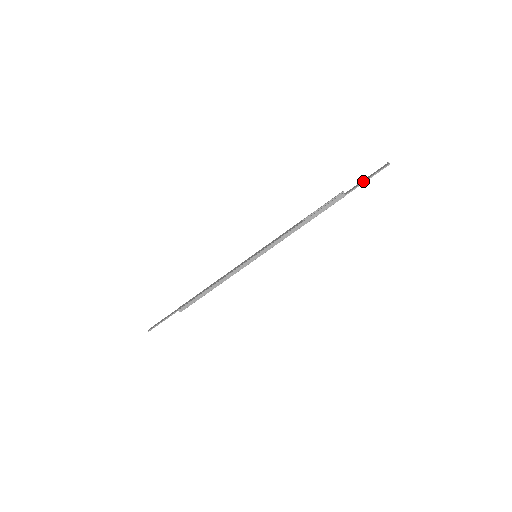
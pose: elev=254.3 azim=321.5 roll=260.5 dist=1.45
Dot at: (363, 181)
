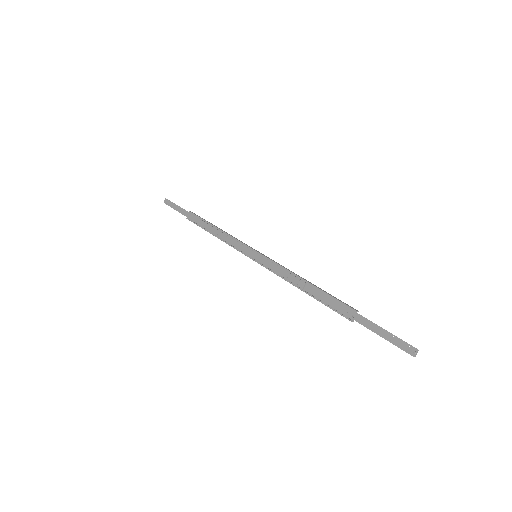
Dot at: (377, 334)
